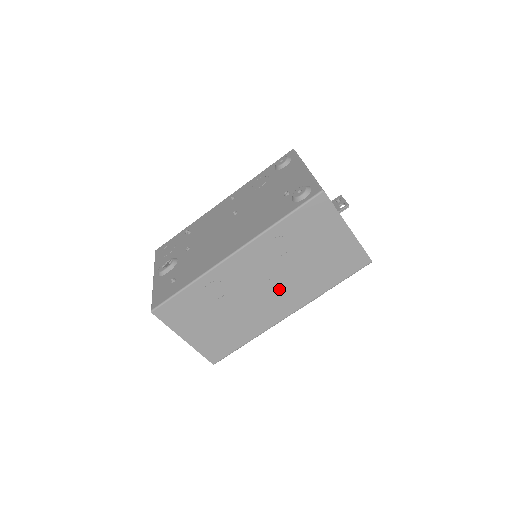
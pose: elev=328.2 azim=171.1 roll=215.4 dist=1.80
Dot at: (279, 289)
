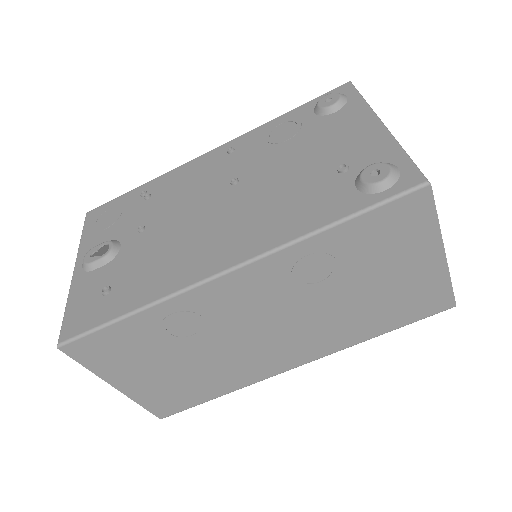
Dot at: (293, 331)
